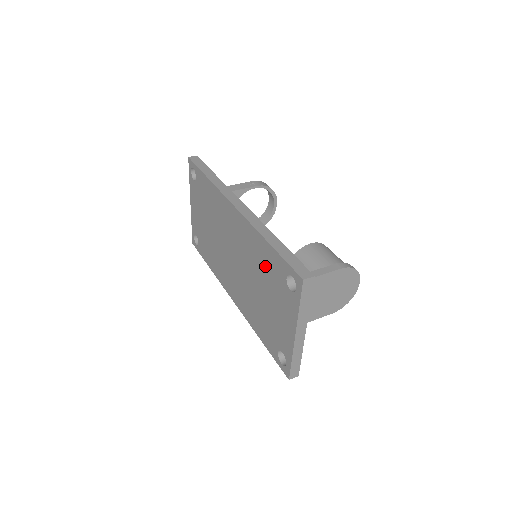
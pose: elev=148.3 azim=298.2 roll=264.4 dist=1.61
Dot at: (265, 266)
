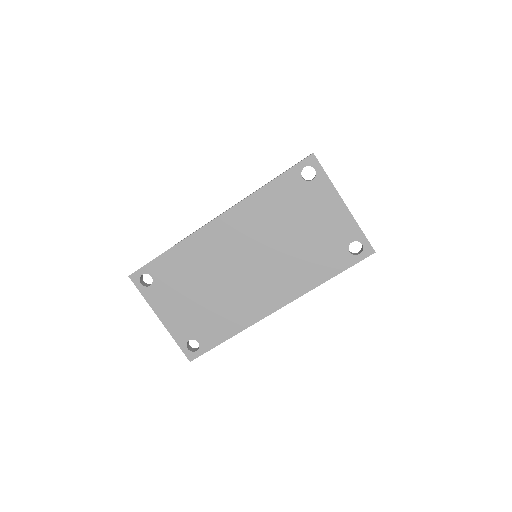
Dot at: (280, 206)
